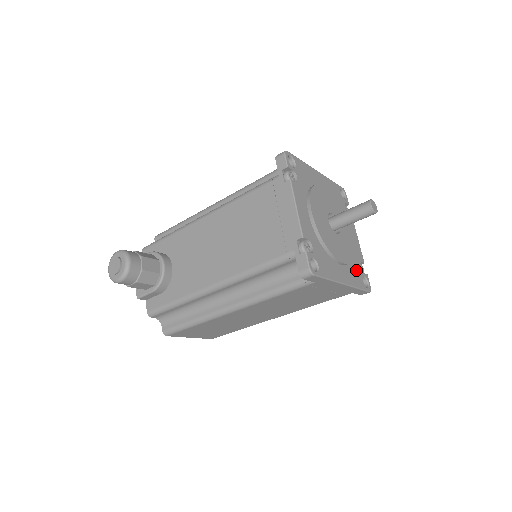
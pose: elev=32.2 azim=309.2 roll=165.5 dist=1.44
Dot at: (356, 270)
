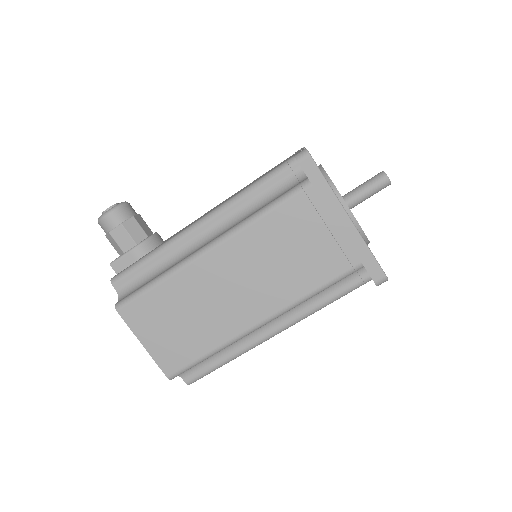
Dot at: occluded
